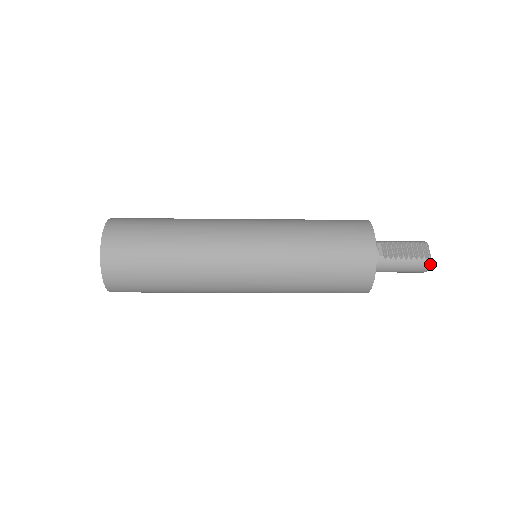
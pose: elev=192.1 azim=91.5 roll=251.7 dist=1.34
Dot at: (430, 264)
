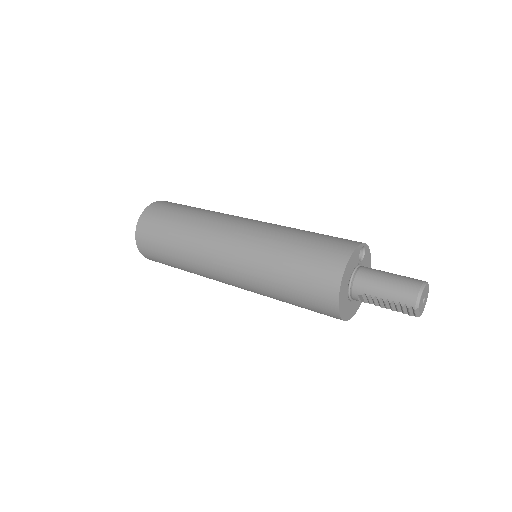
Dot at: (420, 314)
